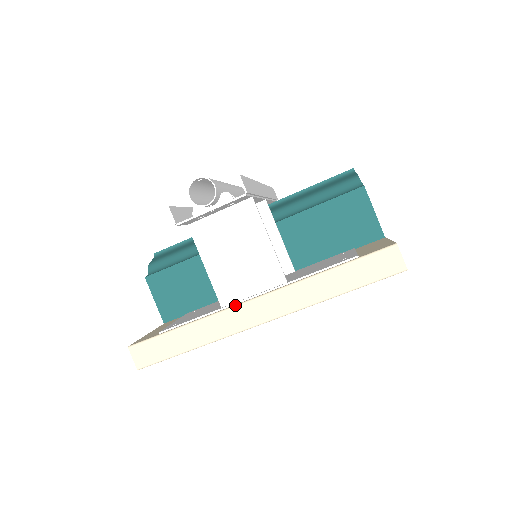
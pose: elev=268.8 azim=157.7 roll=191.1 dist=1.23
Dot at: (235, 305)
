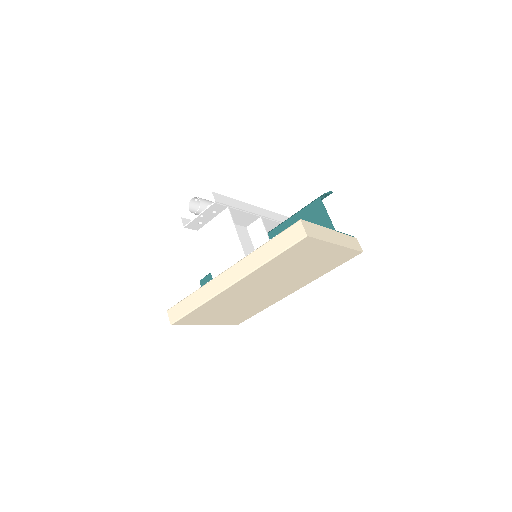
Dot at: occluded
